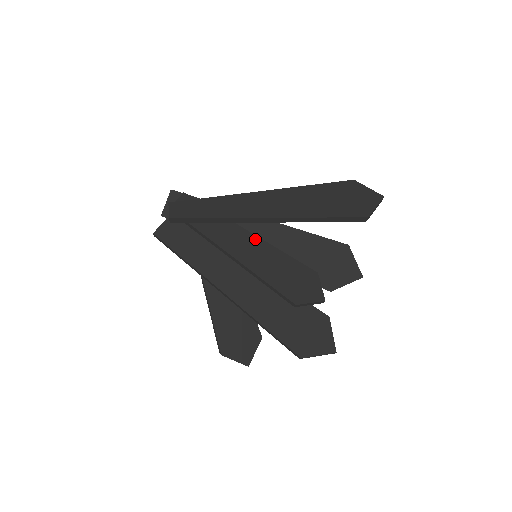
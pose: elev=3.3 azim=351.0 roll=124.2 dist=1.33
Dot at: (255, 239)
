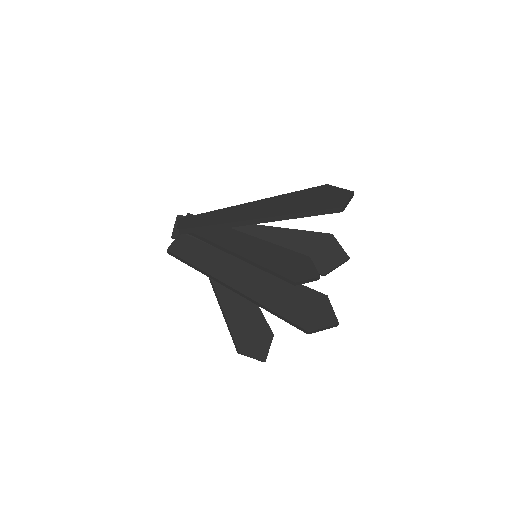
Dot at: (253, 239)
